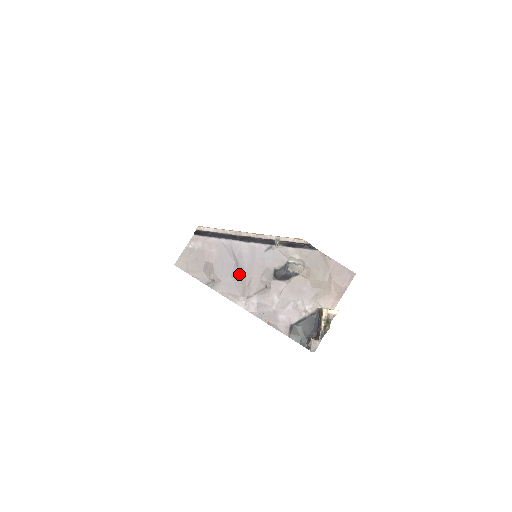
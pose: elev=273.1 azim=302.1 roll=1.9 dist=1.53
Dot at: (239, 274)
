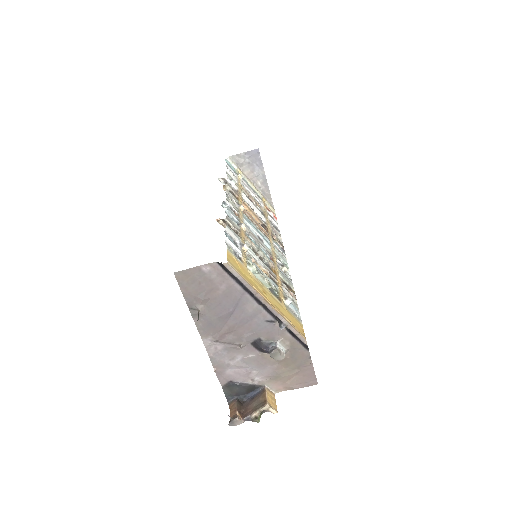
Dot at: (226, 320)
